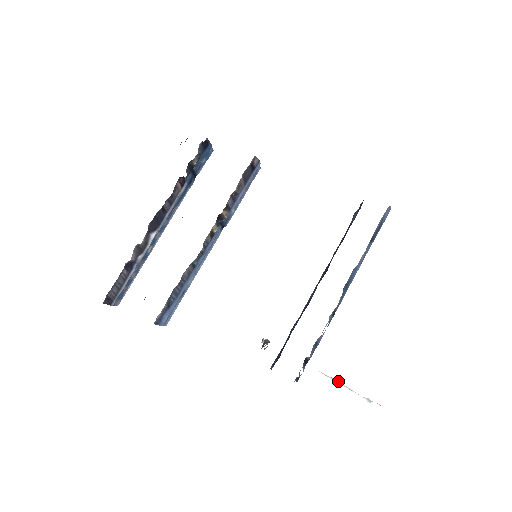
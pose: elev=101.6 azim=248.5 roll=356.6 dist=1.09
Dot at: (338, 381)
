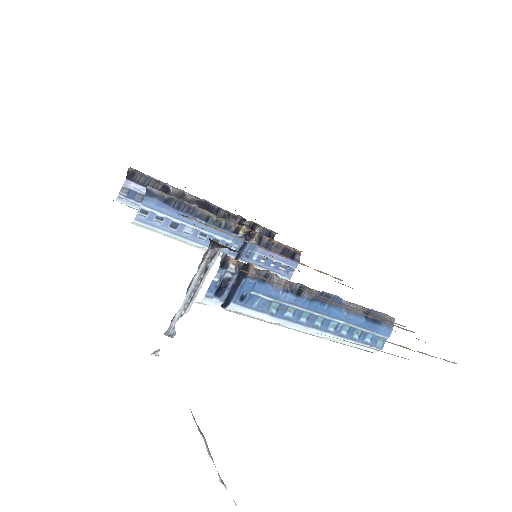
Dot at: occluded
